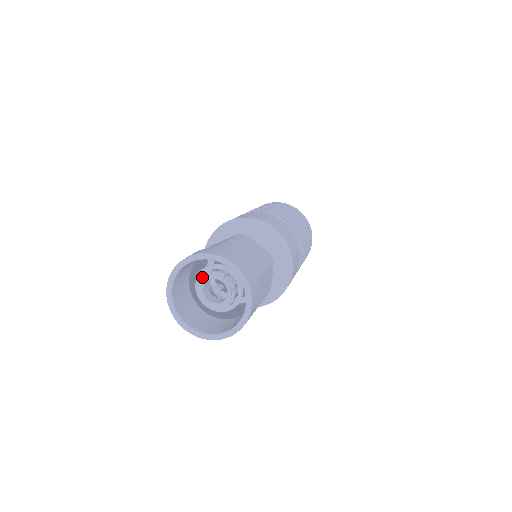
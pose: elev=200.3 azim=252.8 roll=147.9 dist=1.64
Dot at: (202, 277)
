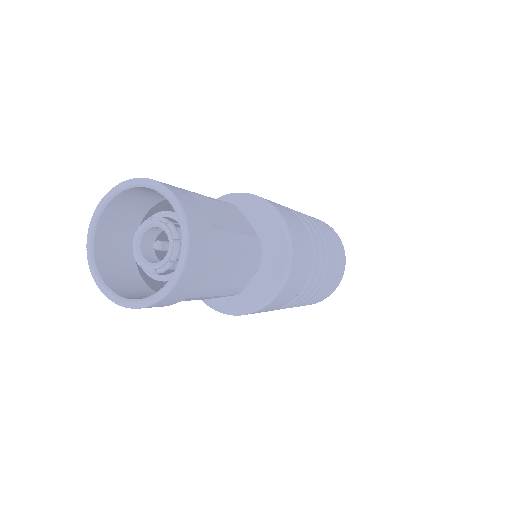
Dot at: occluded
